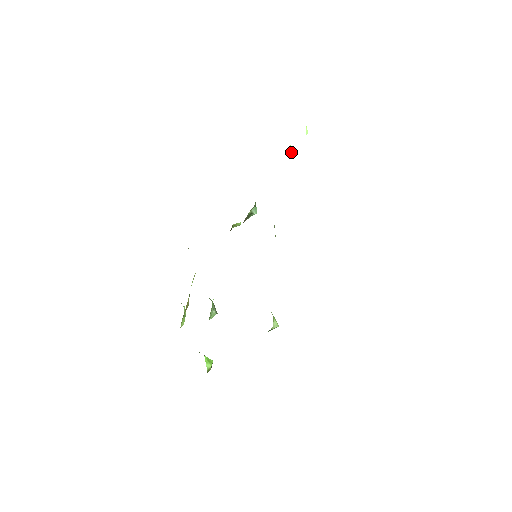
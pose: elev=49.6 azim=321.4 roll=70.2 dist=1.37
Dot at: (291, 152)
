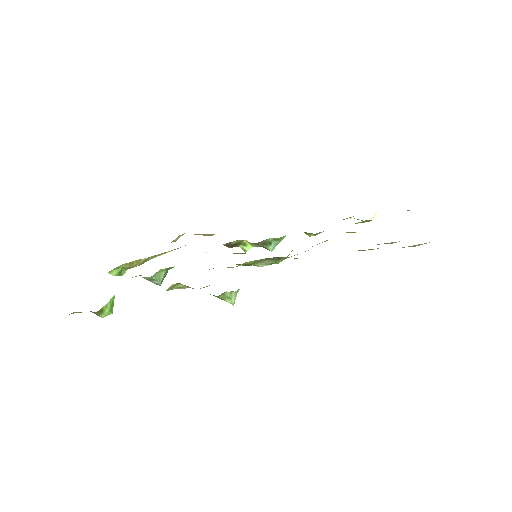
Dot at: occluded
